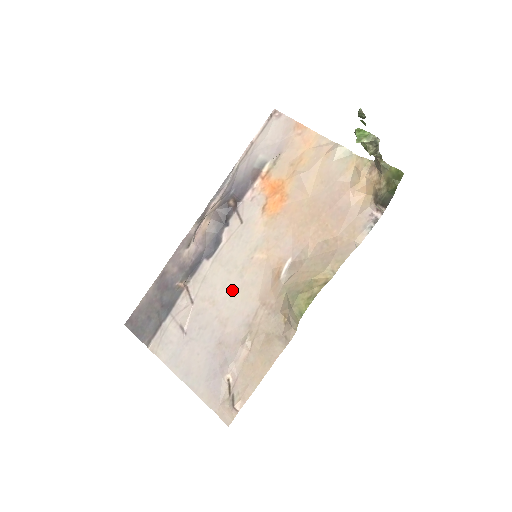
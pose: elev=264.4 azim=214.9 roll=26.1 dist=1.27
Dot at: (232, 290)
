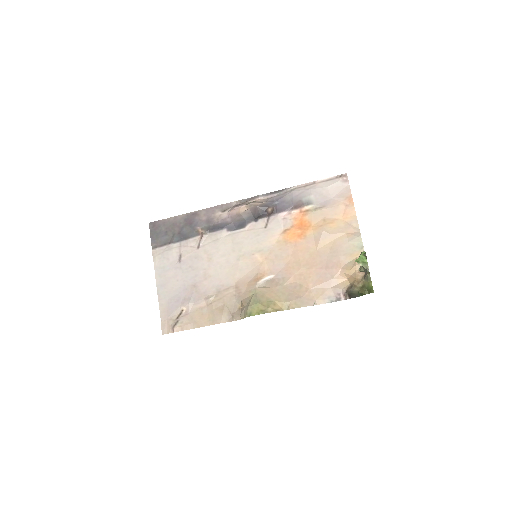
Dot at: (226, 262)
